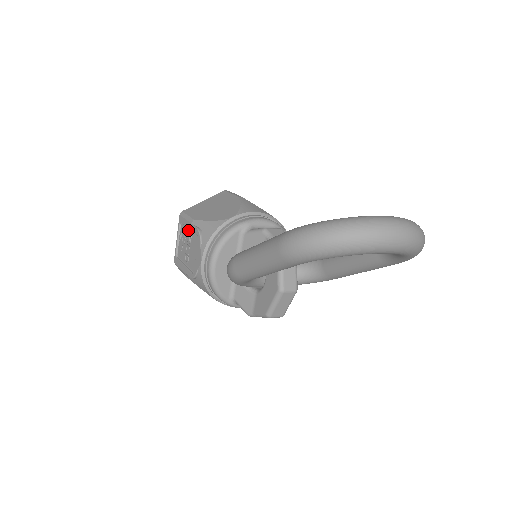
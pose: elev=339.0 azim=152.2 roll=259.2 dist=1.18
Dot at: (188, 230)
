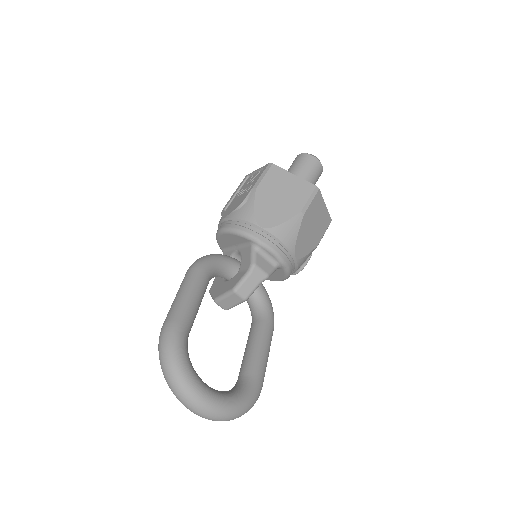
Dot at: occluded
